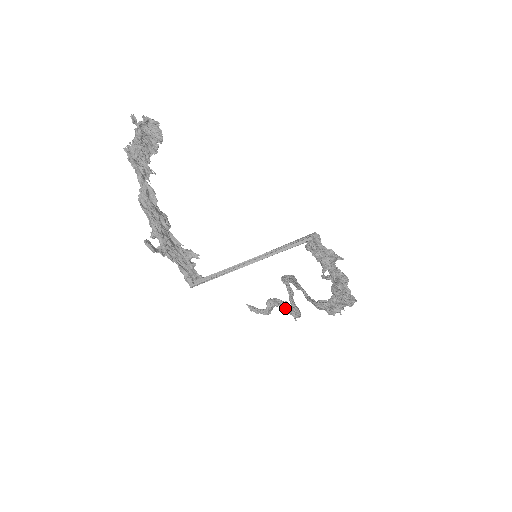
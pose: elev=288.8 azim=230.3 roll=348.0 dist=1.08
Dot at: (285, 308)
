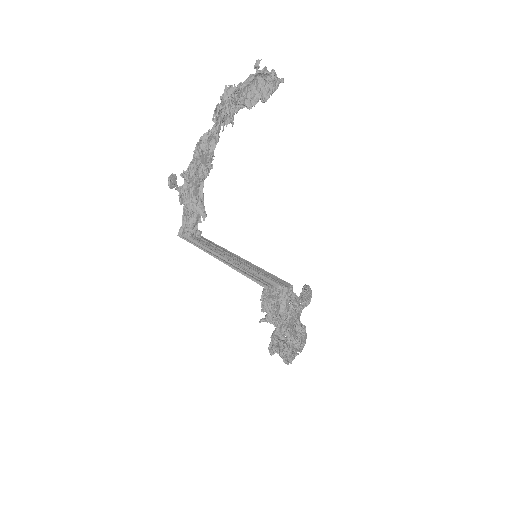
Dot at: occluded
